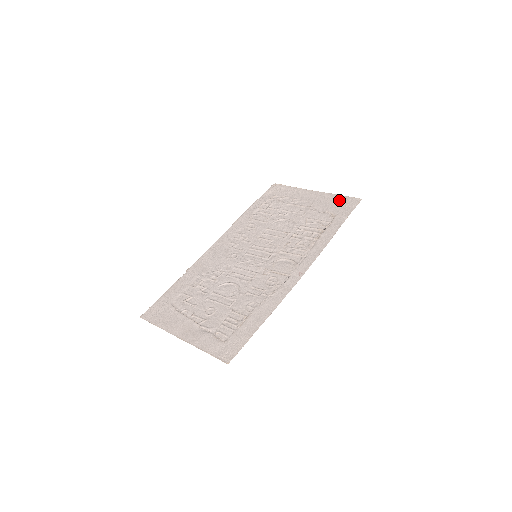
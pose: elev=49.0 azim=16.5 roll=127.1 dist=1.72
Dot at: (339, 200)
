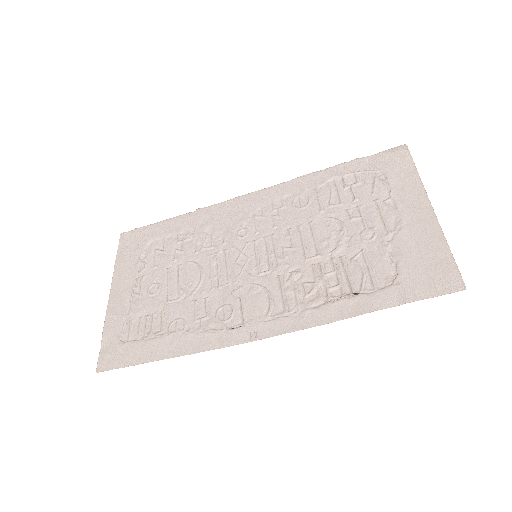
Dot at: (436, 258)
